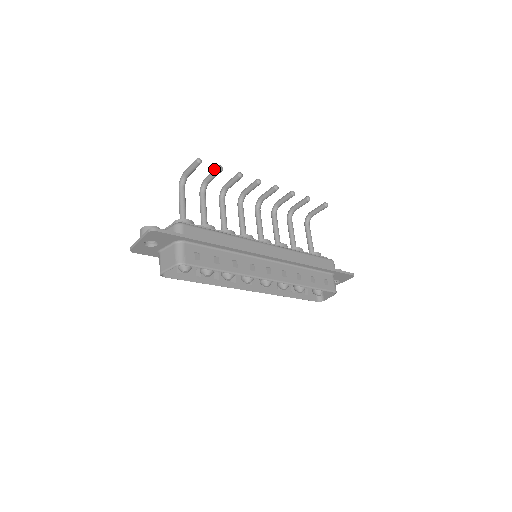
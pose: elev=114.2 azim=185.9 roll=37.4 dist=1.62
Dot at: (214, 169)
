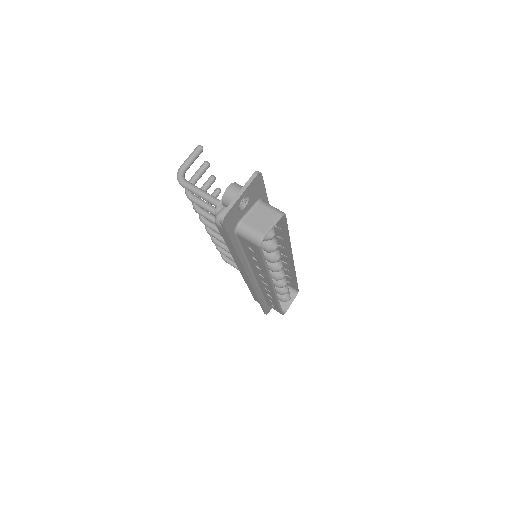
Dot at: (201, 166)
